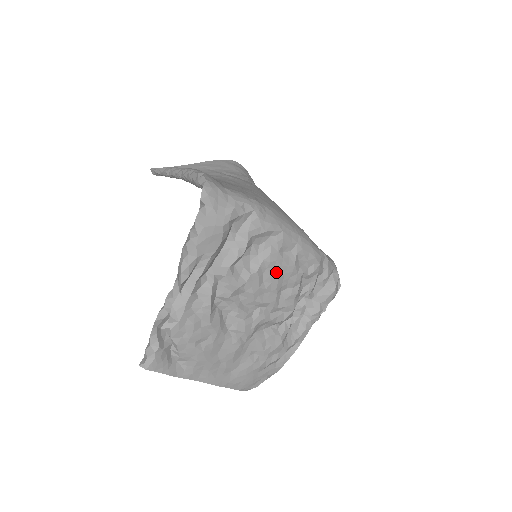
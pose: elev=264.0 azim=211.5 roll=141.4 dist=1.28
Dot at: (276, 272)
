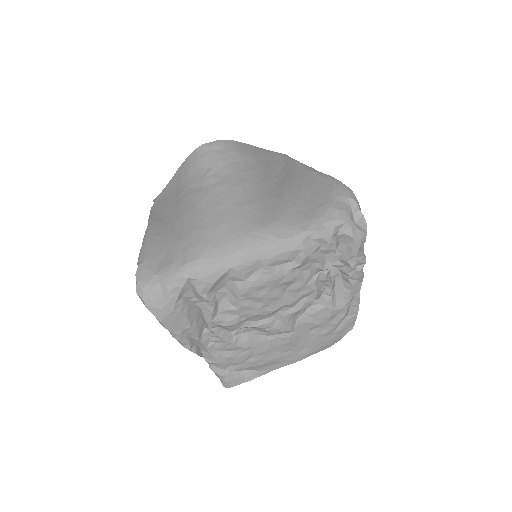
Dot at: (260, 291)
